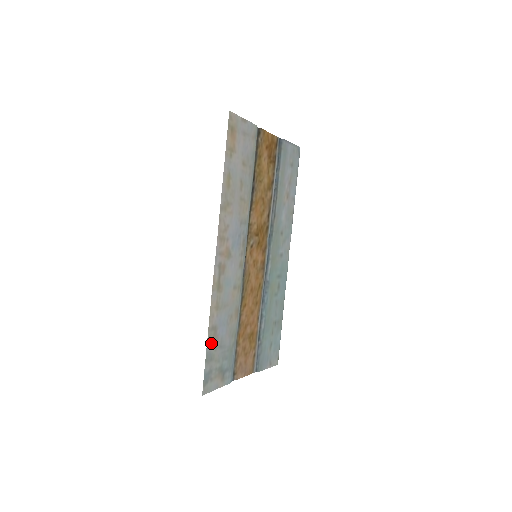
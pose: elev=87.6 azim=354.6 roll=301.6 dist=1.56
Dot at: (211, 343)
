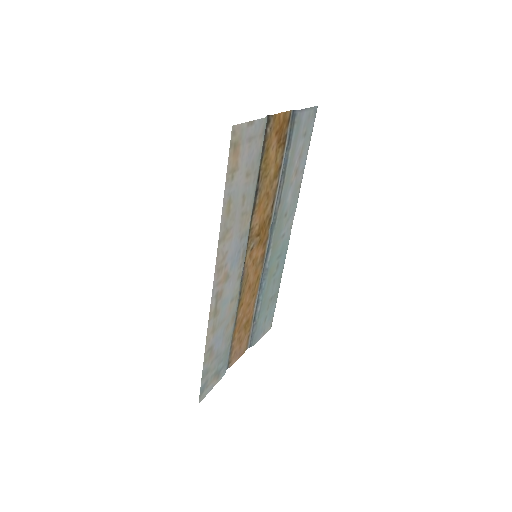
Dot at: (207, 362)
